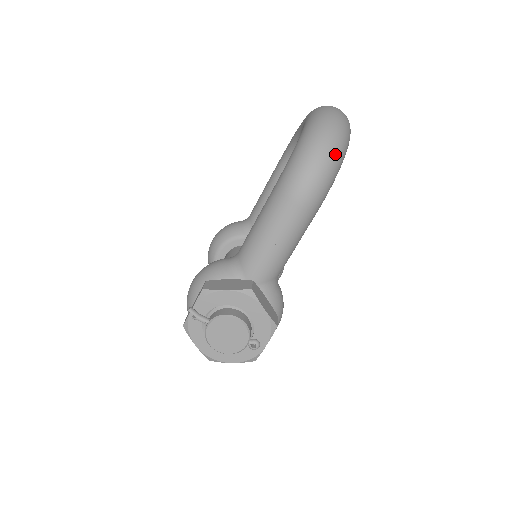
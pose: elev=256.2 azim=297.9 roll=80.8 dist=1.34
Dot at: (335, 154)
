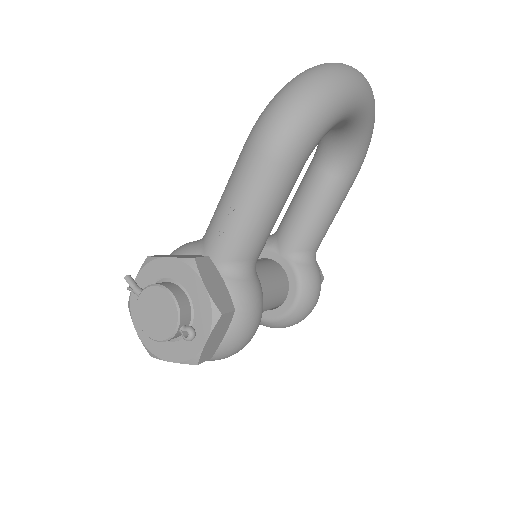
Dot at: (314, 94)
